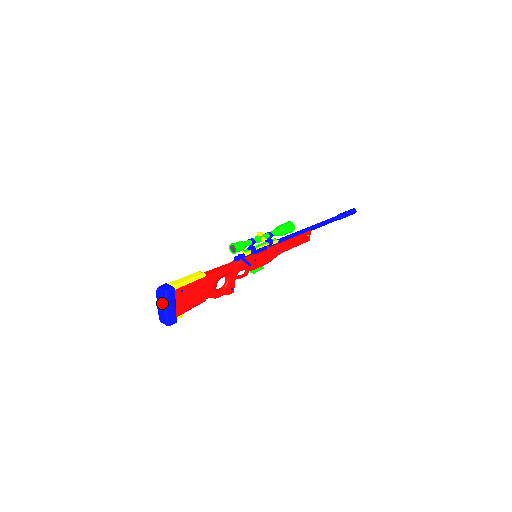
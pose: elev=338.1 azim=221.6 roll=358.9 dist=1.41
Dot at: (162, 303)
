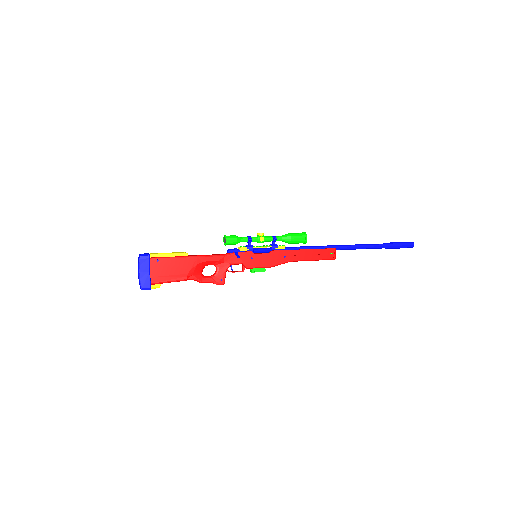
Dot at: (138, 267)
